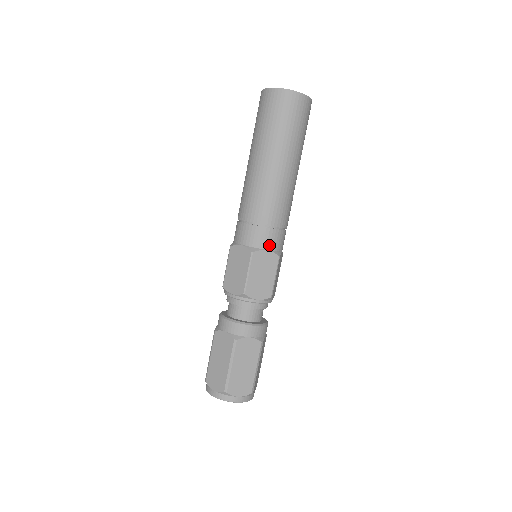
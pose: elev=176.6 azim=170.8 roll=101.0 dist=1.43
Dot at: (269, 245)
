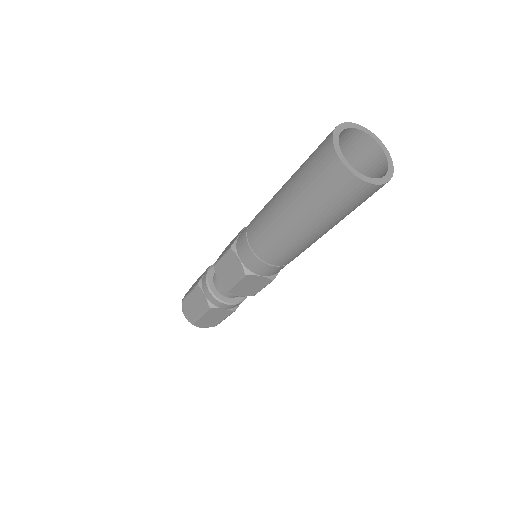
Dot at: (266, 274)
